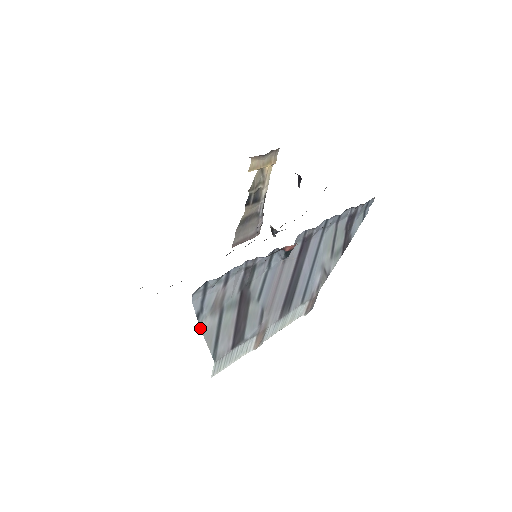
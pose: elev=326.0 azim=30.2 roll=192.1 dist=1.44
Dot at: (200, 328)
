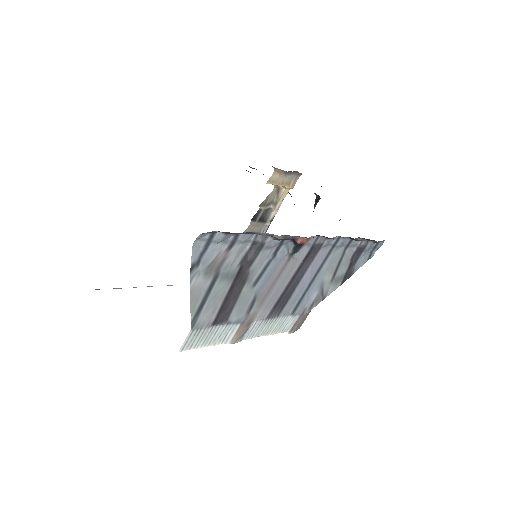
Dot at: occluded
